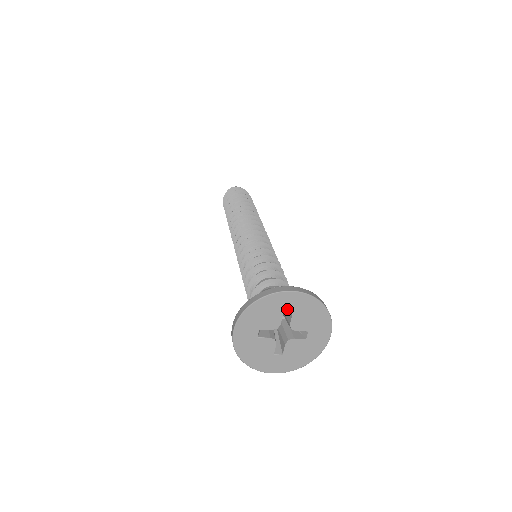
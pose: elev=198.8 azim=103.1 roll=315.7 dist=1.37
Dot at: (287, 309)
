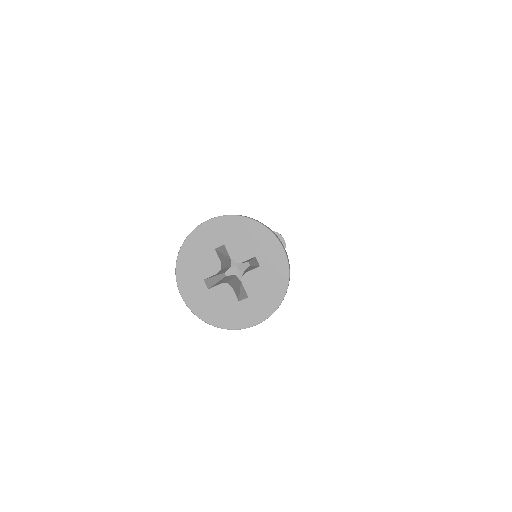
Dot at: (215, 243)
